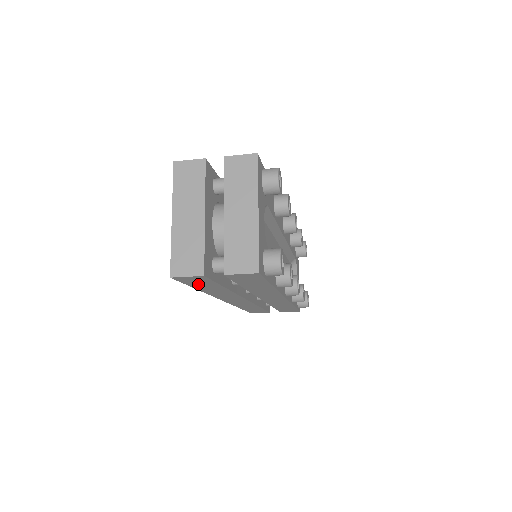
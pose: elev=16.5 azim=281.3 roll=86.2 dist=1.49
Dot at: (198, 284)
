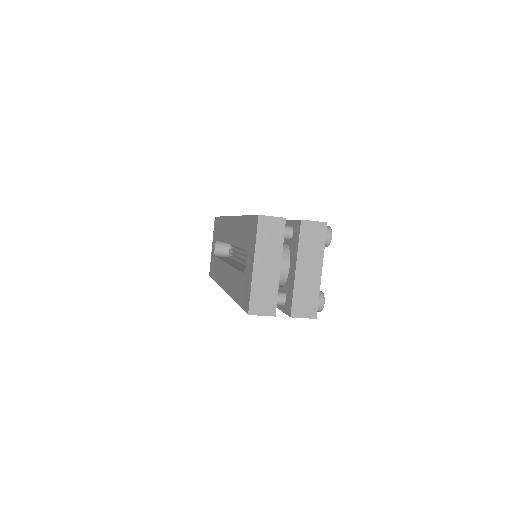
Dot at: occluded
